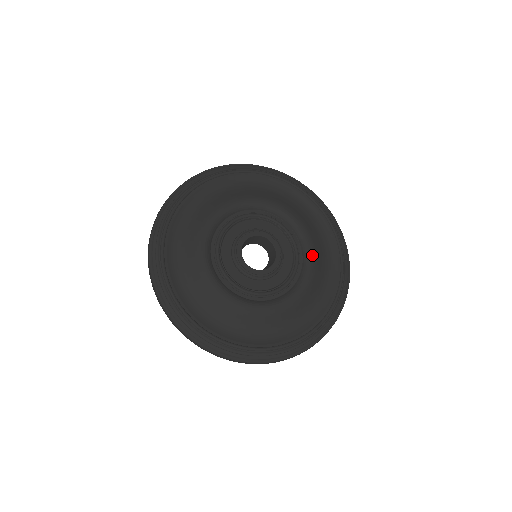
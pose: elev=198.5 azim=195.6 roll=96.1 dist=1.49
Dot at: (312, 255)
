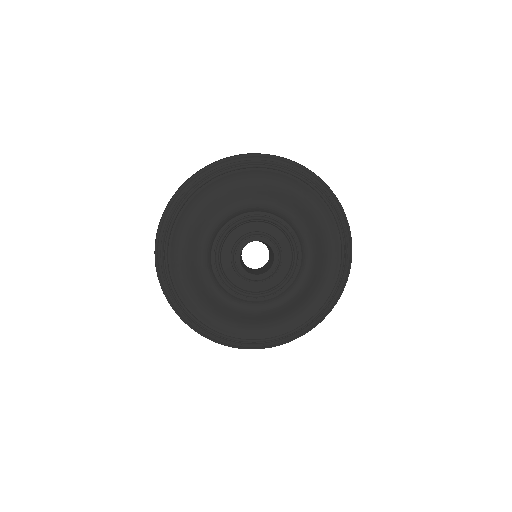
Dot at: (311, 256)
